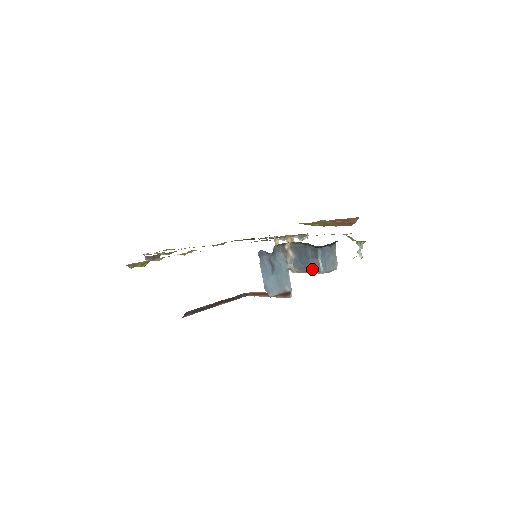
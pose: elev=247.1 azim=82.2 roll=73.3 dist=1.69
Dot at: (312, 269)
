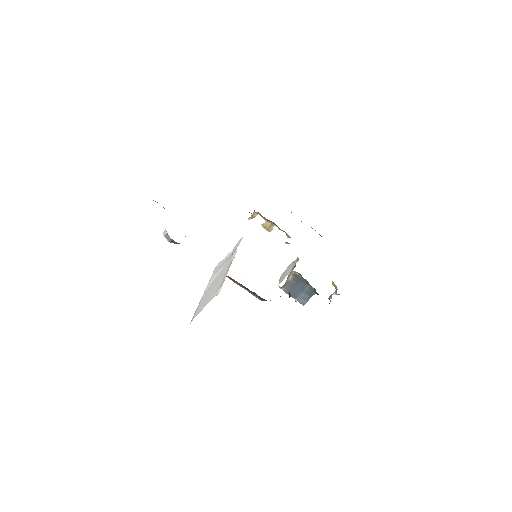
Dot at: (299, 299)
